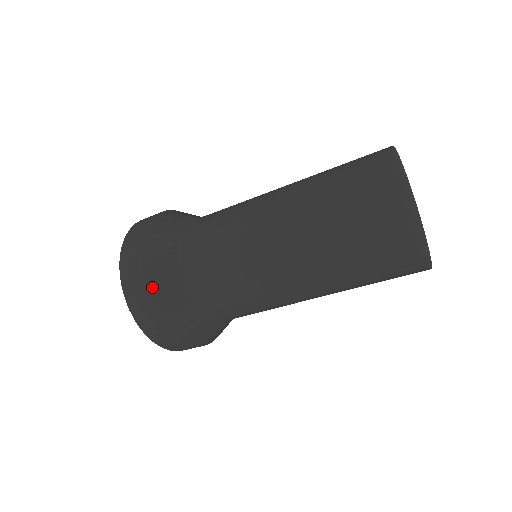
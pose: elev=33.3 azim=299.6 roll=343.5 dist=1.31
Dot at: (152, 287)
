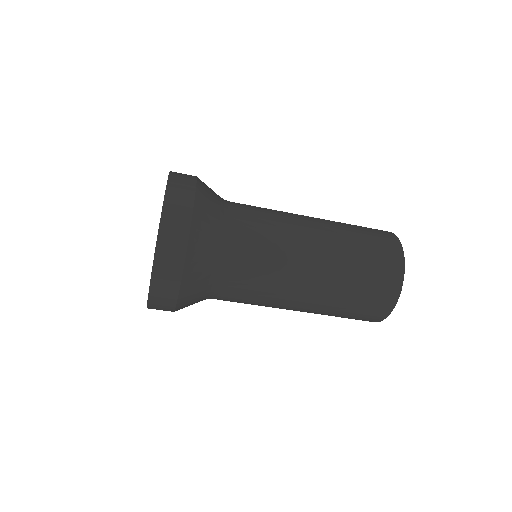
Dot at: (186, 276)
